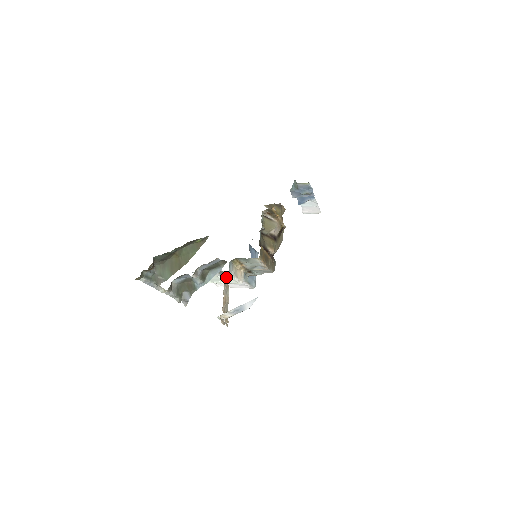
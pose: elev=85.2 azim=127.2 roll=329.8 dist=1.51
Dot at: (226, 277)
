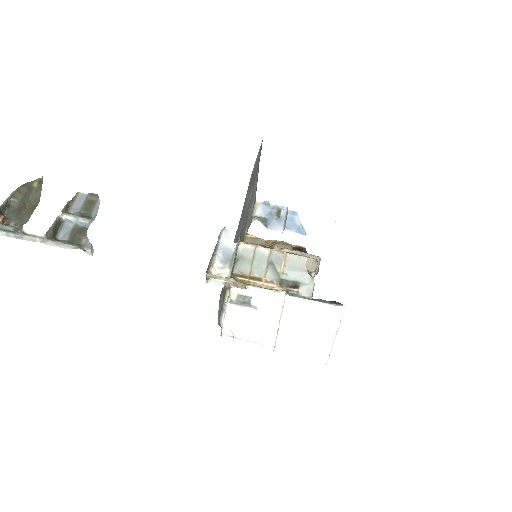
Dot at: (259, 303)
